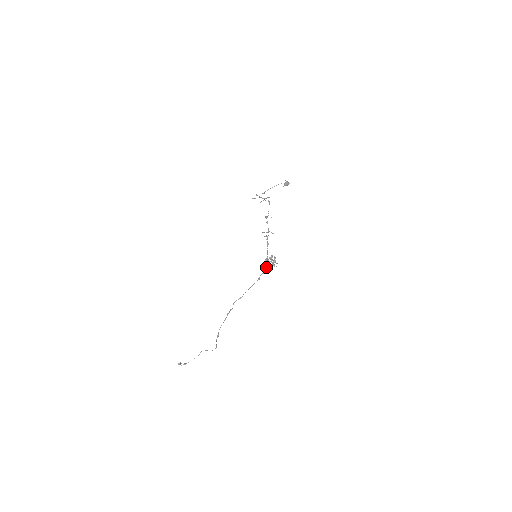
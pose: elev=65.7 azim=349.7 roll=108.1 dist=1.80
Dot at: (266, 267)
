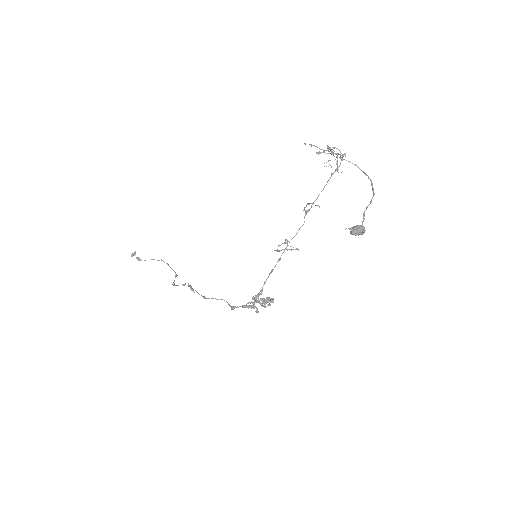
Dot at: (251, 302)
